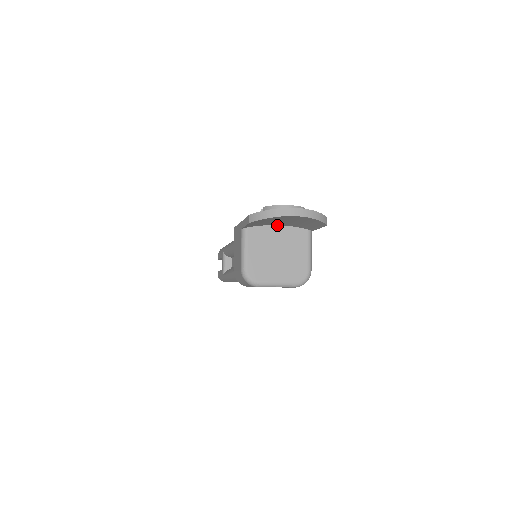
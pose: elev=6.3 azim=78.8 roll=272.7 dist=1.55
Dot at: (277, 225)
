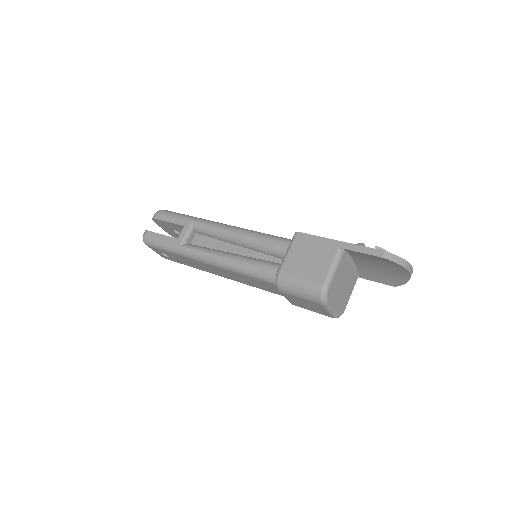
Dot at: (353, 260)
